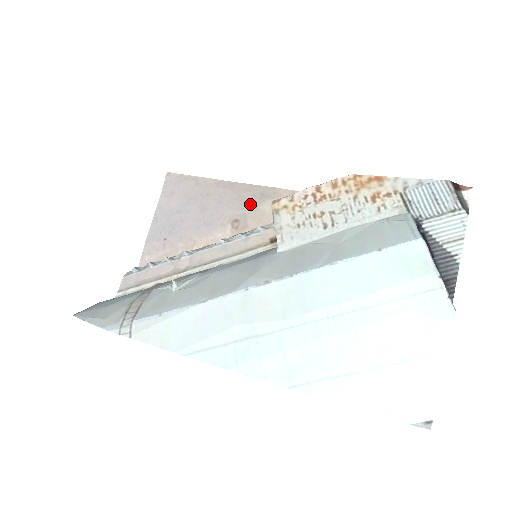
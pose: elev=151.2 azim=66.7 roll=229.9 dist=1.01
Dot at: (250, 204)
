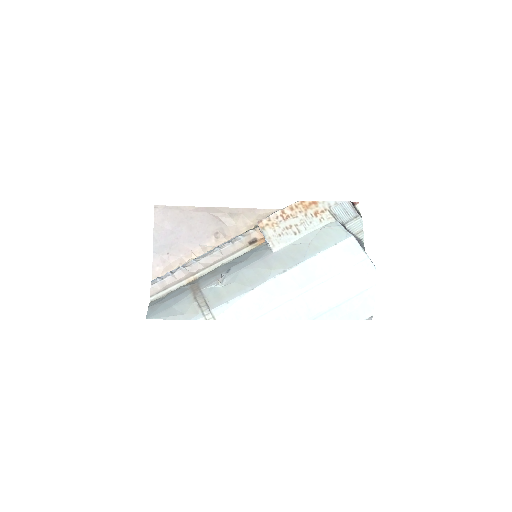
Dot at: (224, 221)
